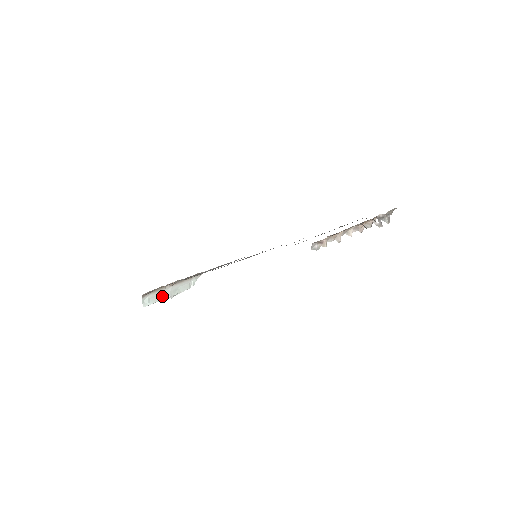
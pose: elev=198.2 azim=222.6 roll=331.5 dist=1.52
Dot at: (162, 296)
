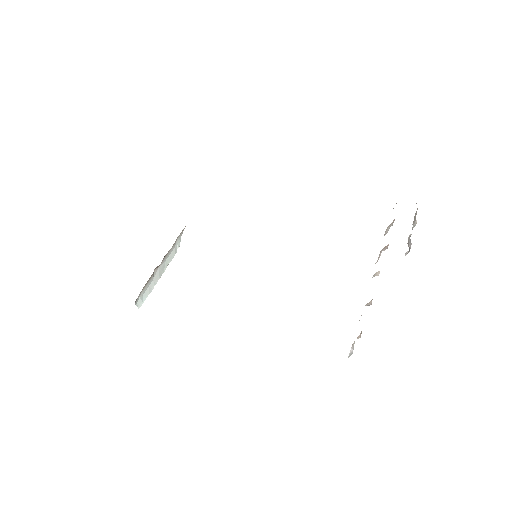
Dot at: (153, 283)
